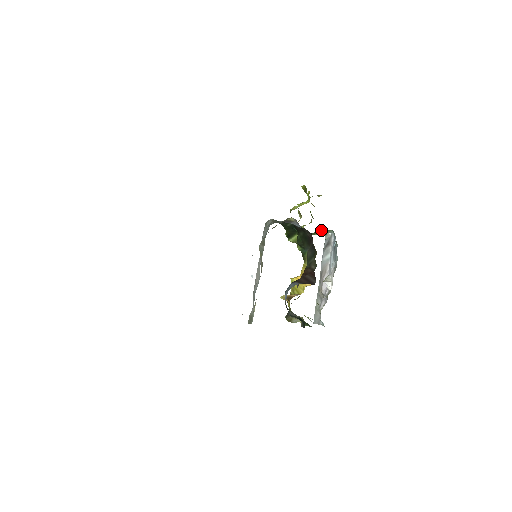
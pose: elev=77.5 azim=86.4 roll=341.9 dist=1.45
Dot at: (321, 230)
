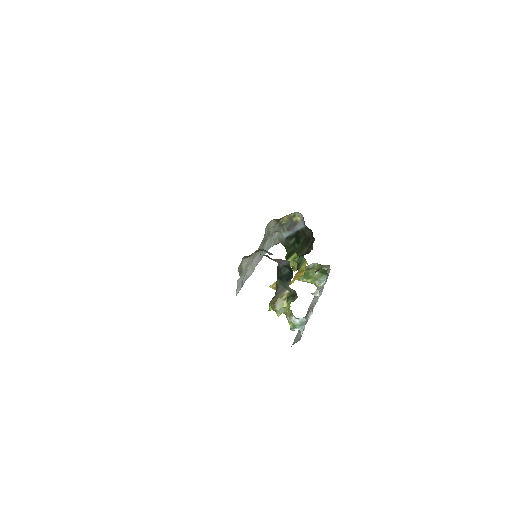
Dot at: occluded
